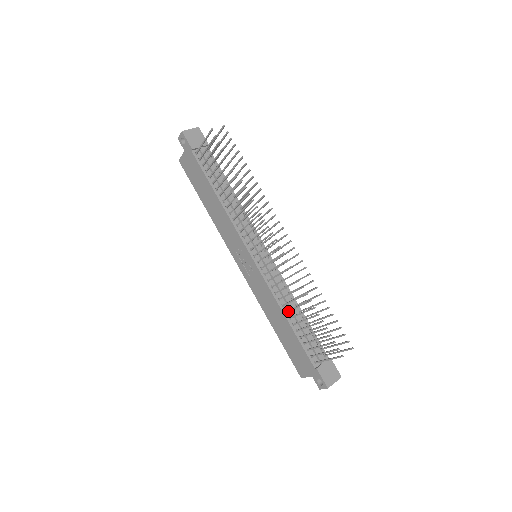
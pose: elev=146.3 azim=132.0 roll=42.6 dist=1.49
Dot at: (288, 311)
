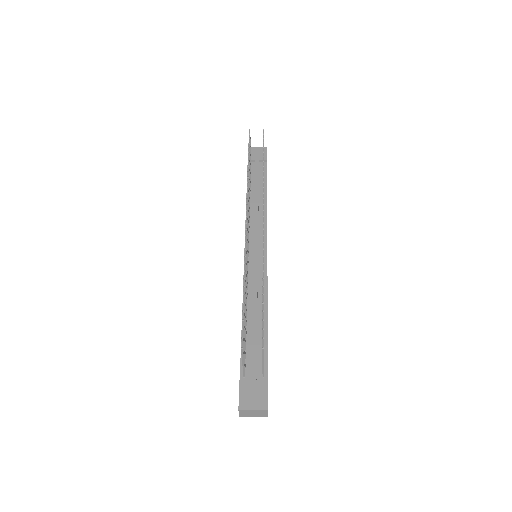
Dot at: occluded
